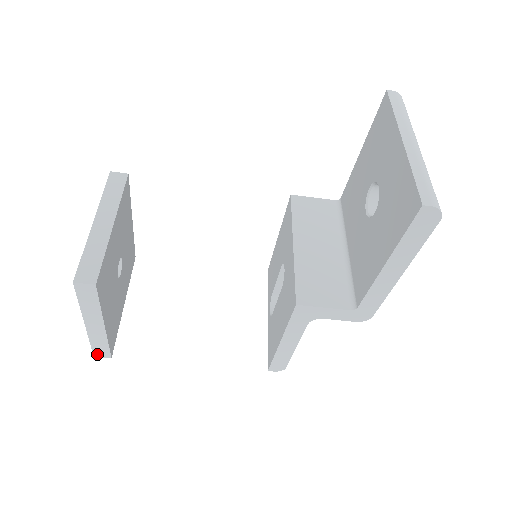
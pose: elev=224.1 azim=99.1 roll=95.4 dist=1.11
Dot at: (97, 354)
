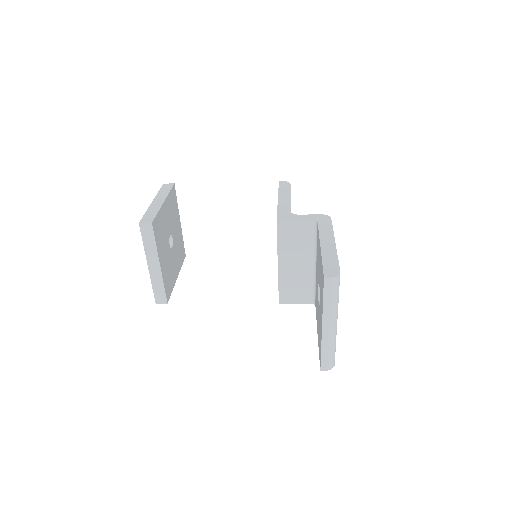
Dot at: occluded
